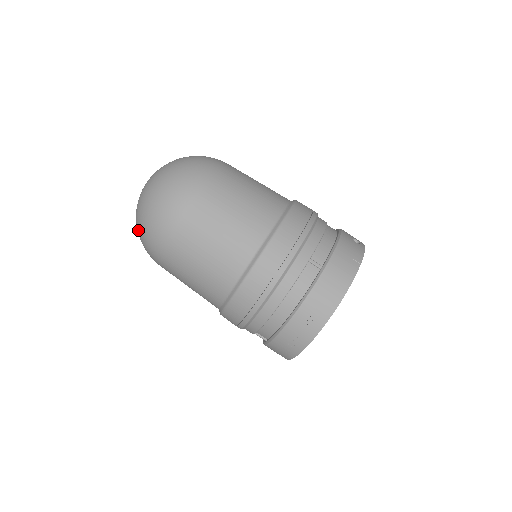
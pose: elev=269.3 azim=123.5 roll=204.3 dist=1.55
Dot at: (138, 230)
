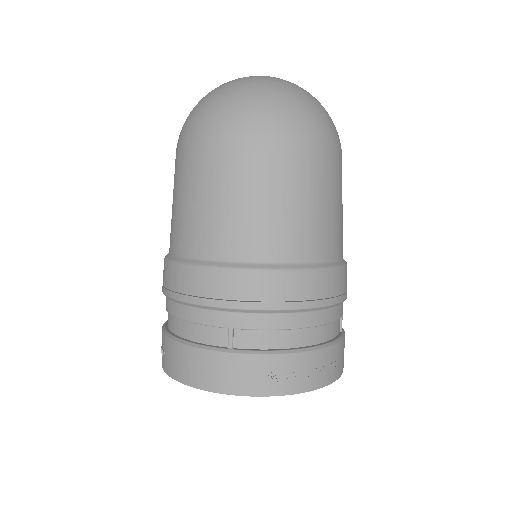
Dot at: (258, 93)
